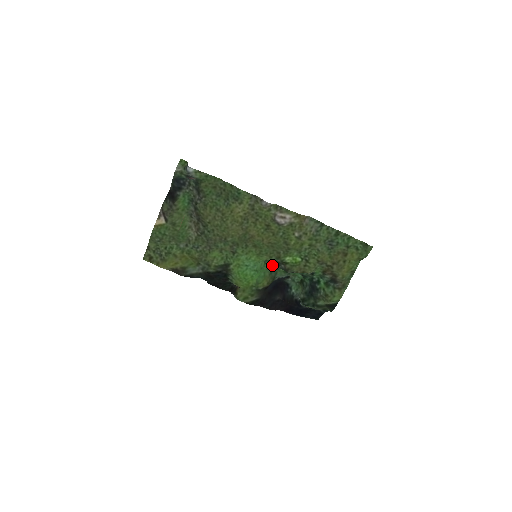
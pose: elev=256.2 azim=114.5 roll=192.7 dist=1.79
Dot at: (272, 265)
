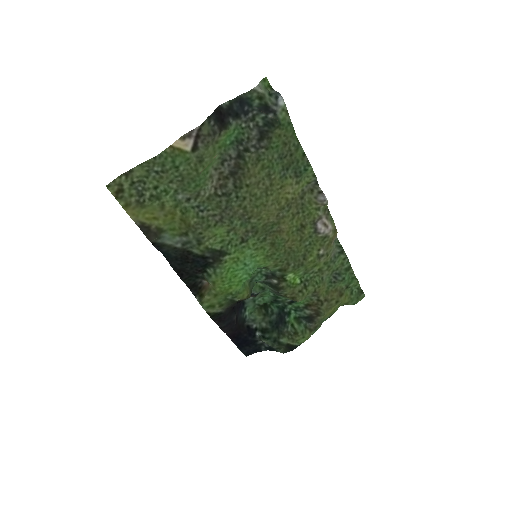
Dot at: (258, 274)
